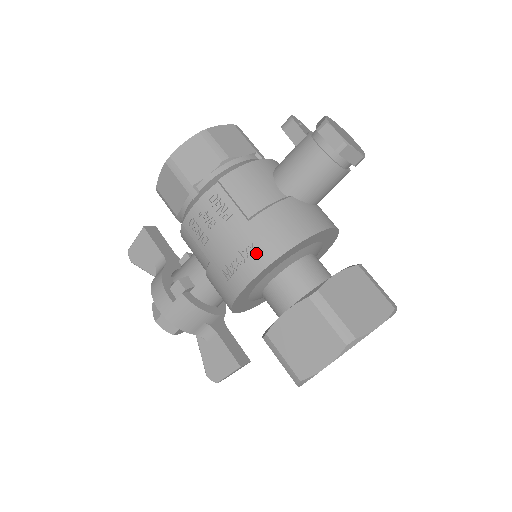
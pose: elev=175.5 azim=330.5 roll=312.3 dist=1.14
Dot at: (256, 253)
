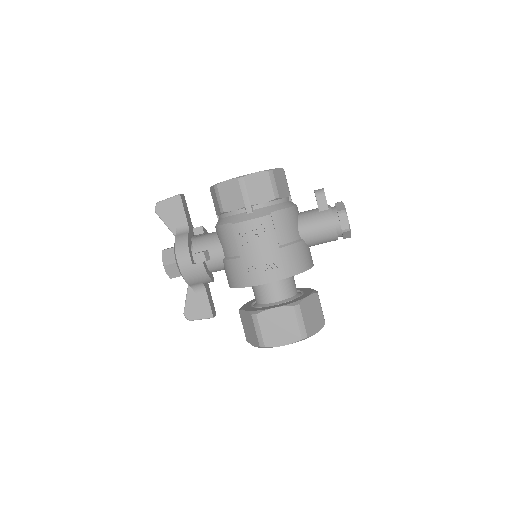
Dot at: (276, 269)
